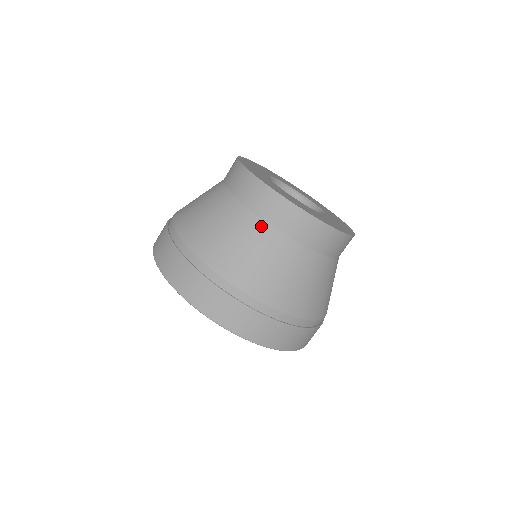
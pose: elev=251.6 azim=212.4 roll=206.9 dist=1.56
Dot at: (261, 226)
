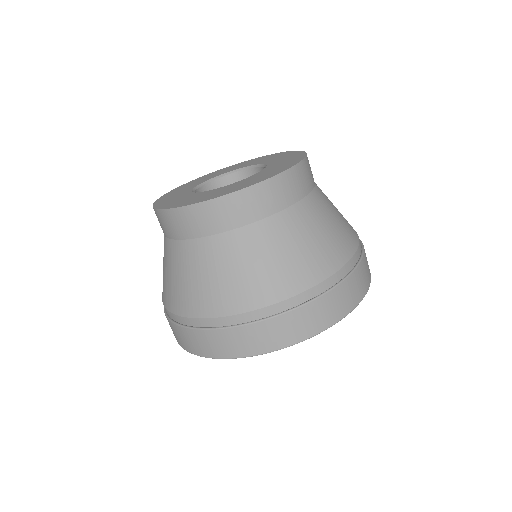
Dot at: (172, 246)
